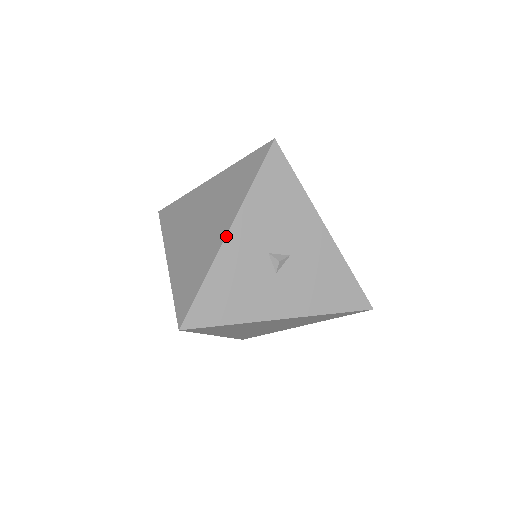
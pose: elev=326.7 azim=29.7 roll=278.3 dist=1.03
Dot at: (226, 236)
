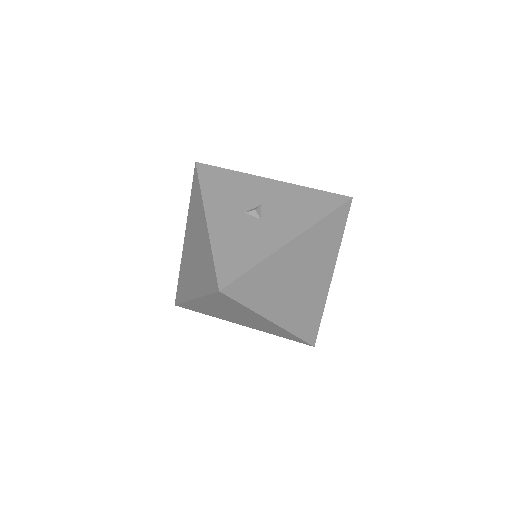
Dot at: (206, 221)
